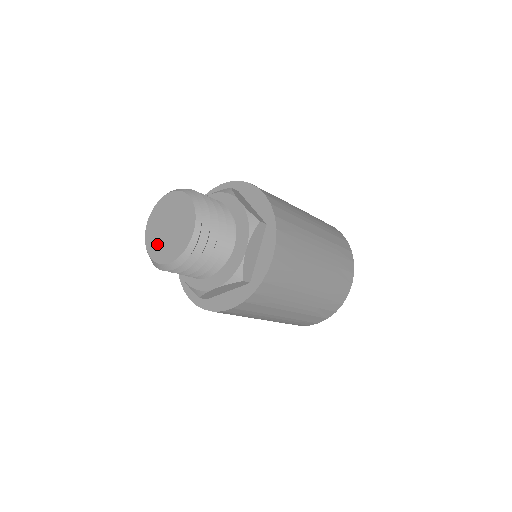
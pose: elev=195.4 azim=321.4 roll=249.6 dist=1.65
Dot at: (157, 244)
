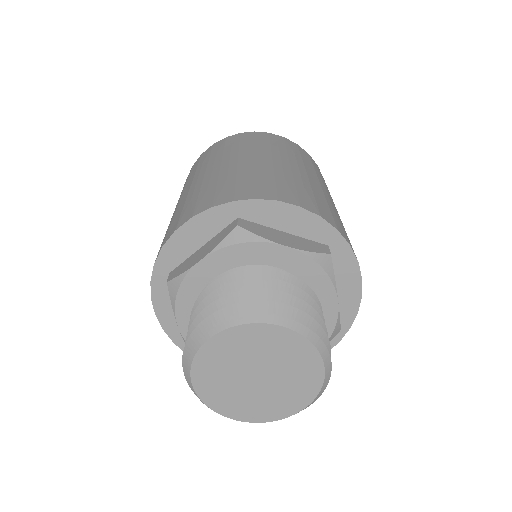
Dot at: (246, 404)
